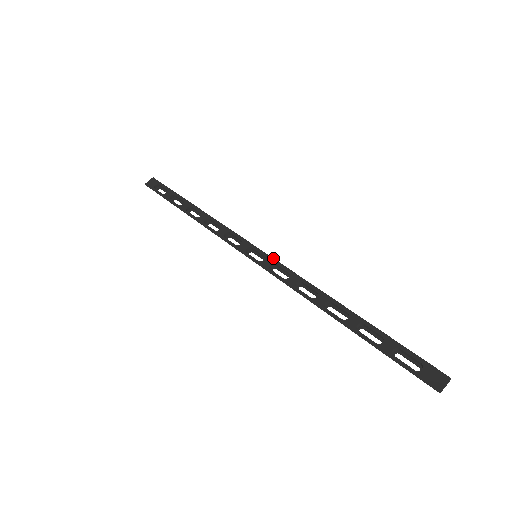
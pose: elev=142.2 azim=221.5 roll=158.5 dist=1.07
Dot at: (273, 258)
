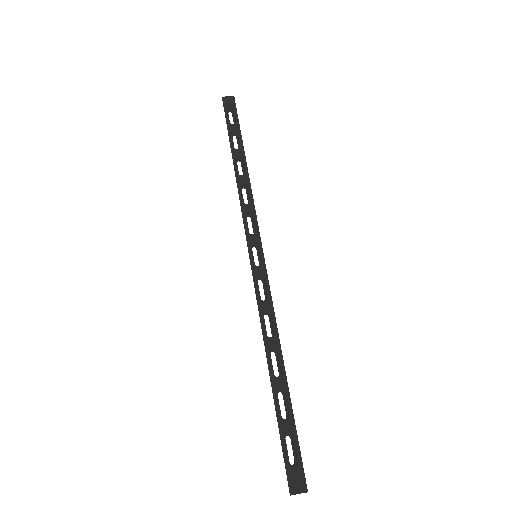
Dot at: occluded
